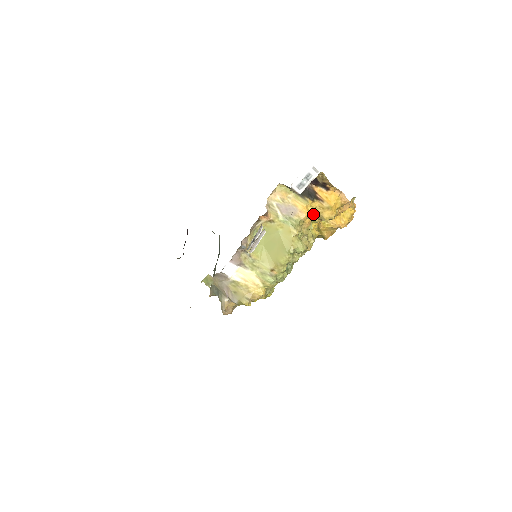
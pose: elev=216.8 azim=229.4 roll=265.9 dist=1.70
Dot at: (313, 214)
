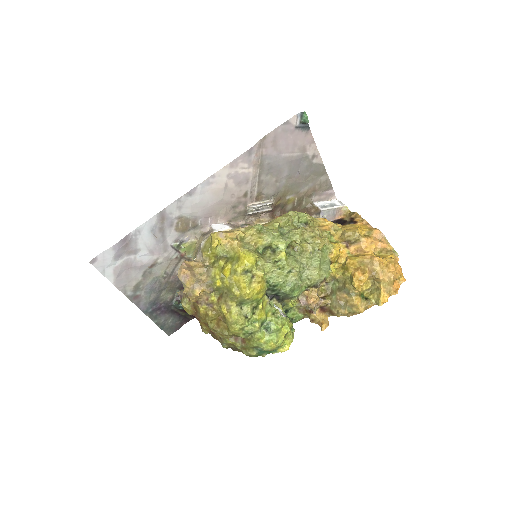
Dot at: (332, 223)
